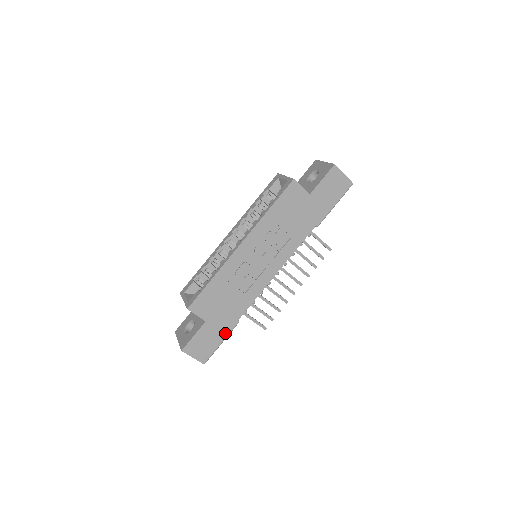
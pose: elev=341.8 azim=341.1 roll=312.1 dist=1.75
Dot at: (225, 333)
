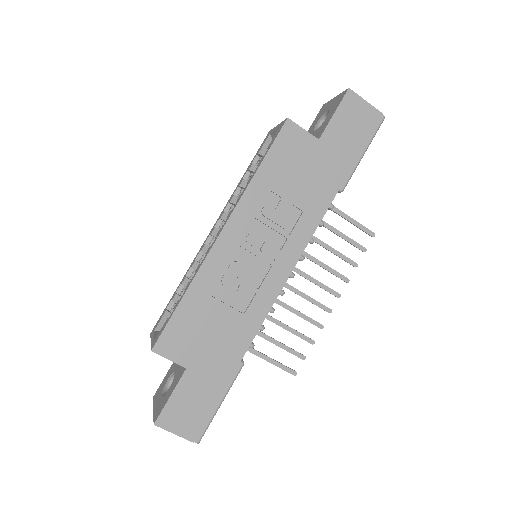
Dot at: (223, 385)
